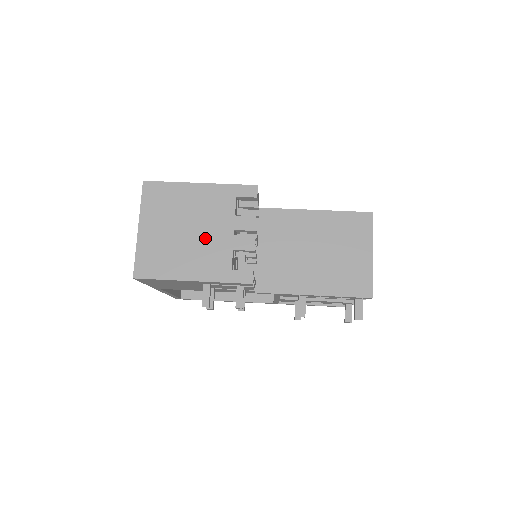
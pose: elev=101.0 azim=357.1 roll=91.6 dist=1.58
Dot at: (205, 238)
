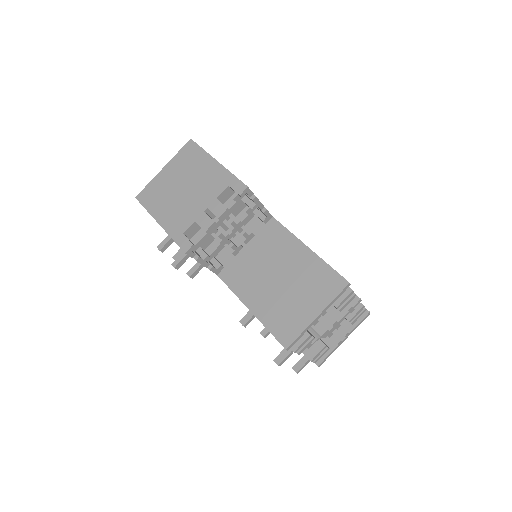
Dot at: (188, 201)
